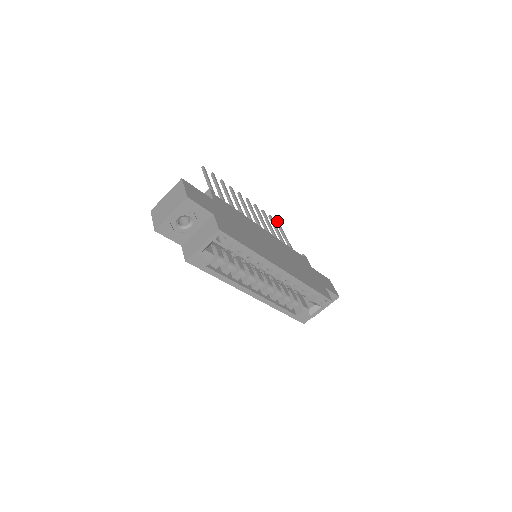
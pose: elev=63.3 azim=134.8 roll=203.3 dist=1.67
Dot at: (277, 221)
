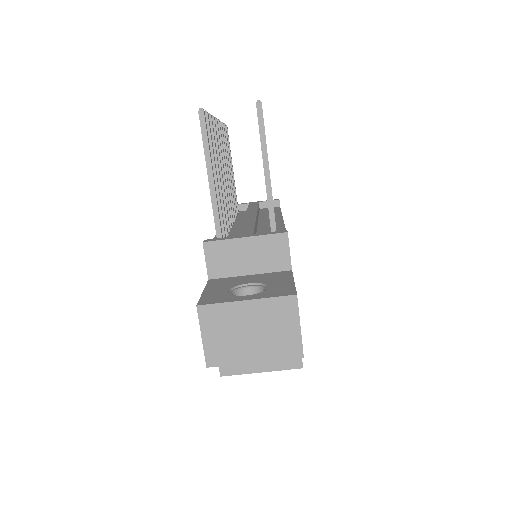
Dot at: occluded
